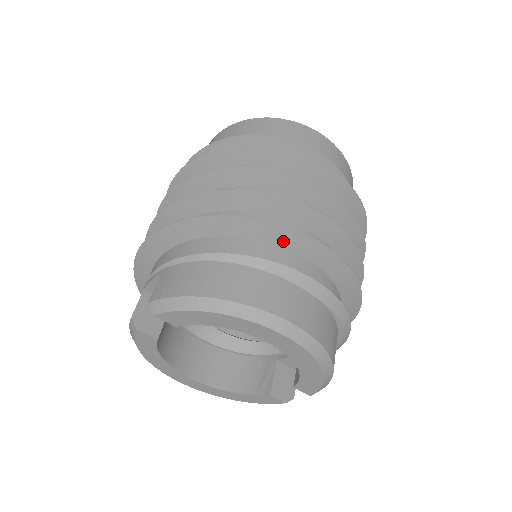
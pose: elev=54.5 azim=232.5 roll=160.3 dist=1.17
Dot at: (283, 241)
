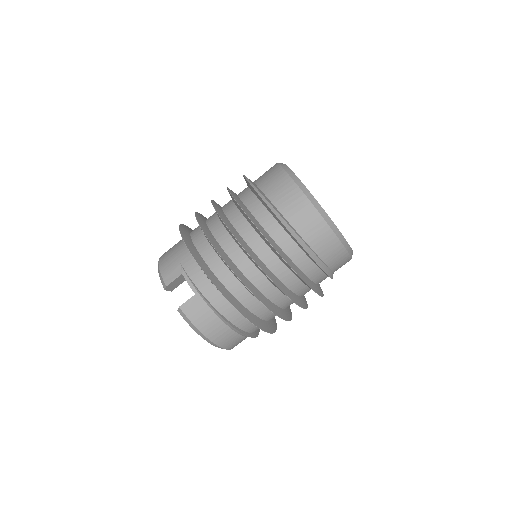
Dot at: occluded
